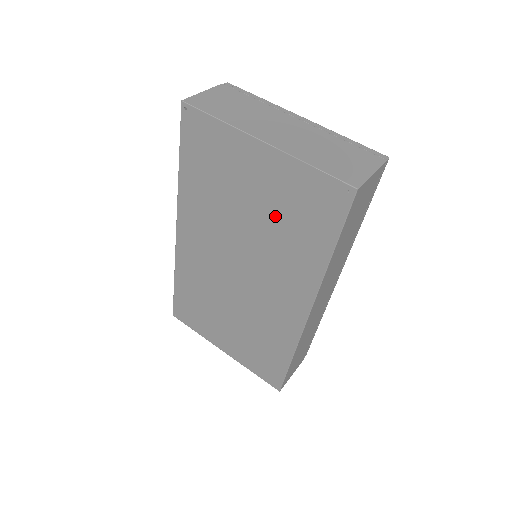
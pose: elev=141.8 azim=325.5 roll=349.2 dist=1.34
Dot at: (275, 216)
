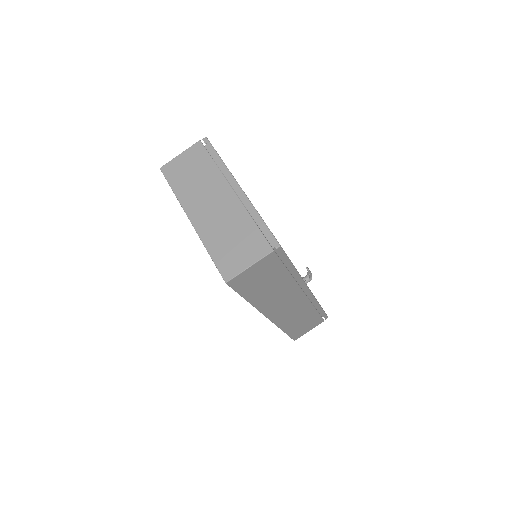
Dot at: occluded
